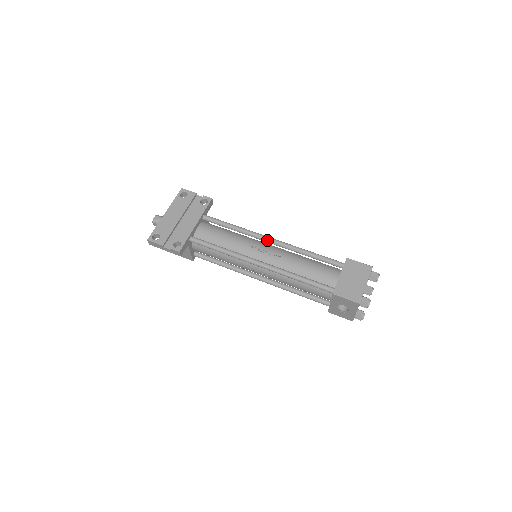
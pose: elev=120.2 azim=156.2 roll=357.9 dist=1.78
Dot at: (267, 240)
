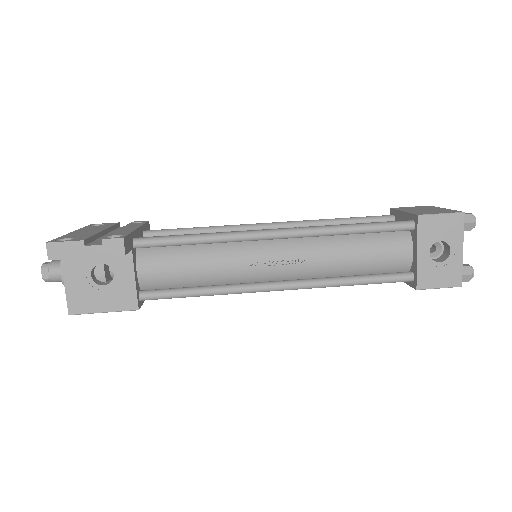
Dot at: (265, 225)
